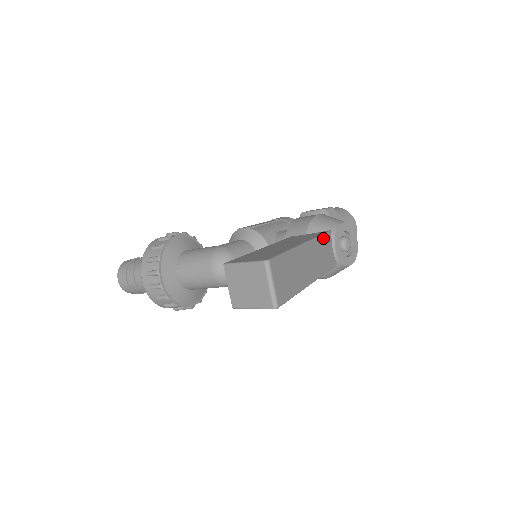
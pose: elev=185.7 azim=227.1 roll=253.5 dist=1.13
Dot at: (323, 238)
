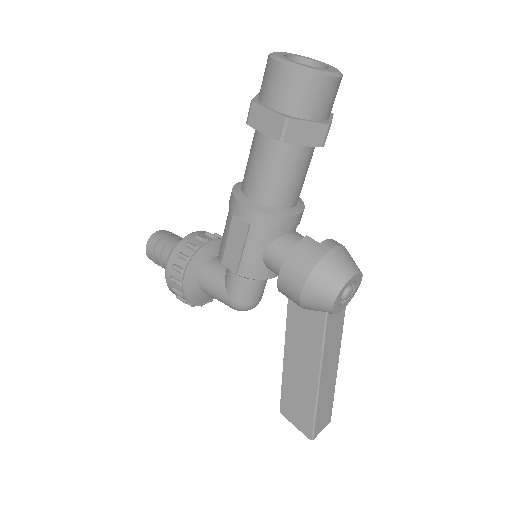
Dot at: (326, 338)
